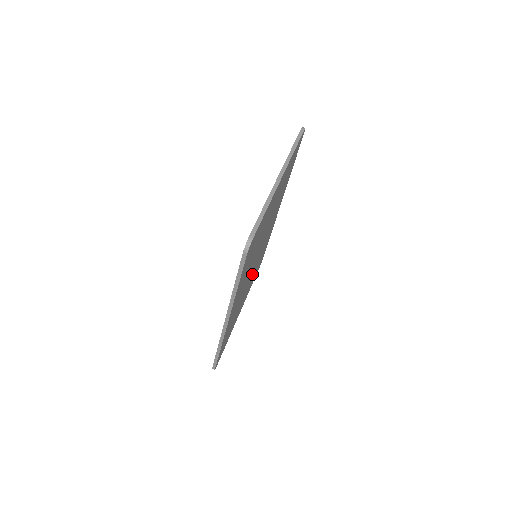
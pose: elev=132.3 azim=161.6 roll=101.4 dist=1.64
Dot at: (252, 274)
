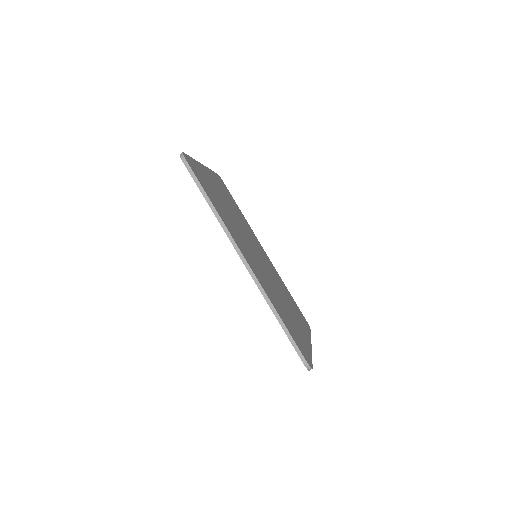
Dot at: (277, 287)
